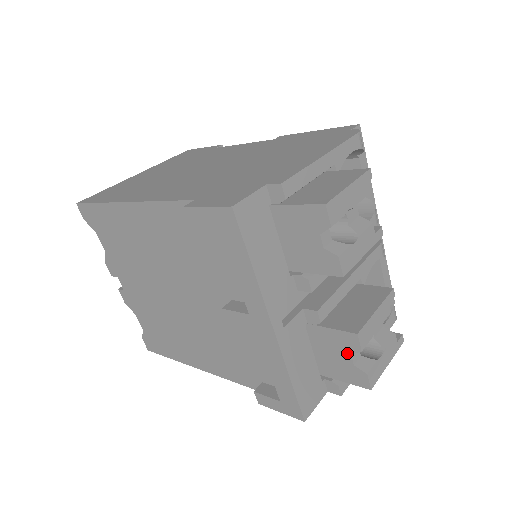
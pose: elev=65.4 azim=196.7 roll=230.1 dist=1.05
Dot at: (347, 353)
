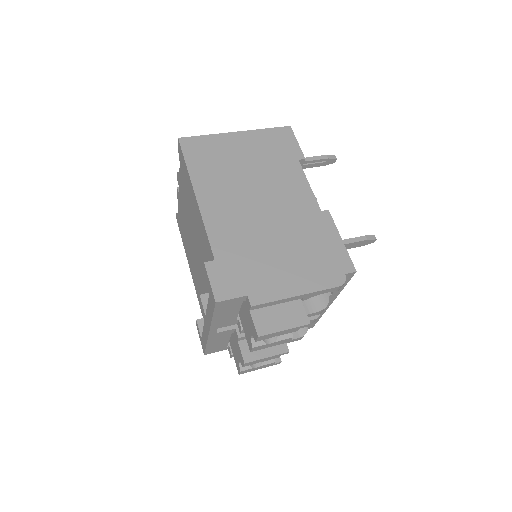
Dot at: (239, 358)
